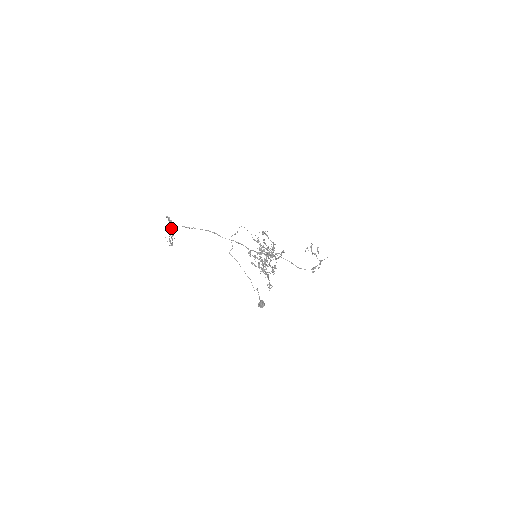
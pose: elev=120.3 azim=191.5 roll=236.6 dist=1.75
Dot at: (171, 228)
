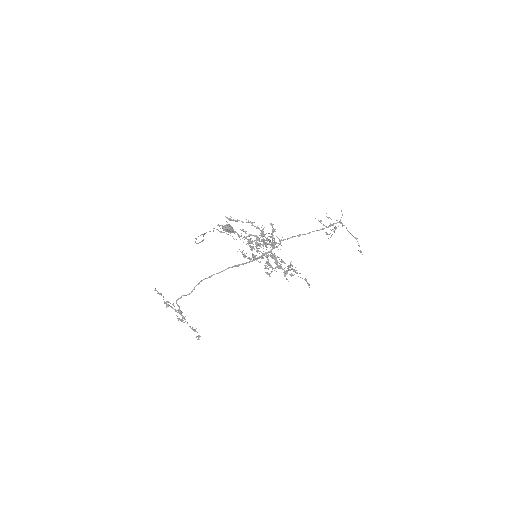
Dot at: (178, 312)
